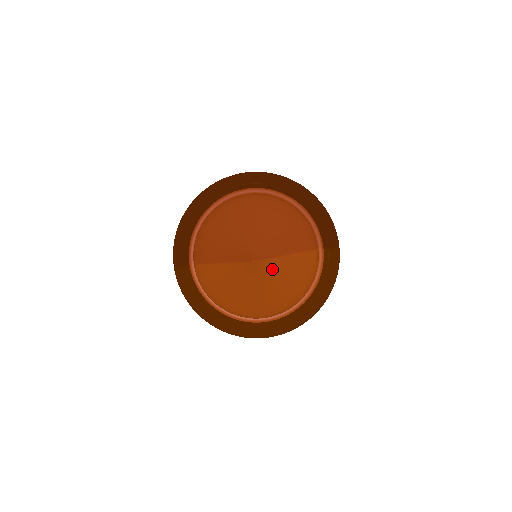
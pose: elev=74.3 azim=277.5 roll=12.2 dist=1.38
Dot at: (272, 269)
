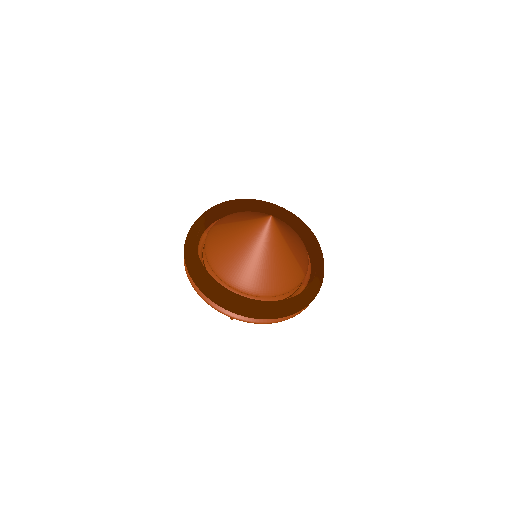
Dot at: (275, 239)
